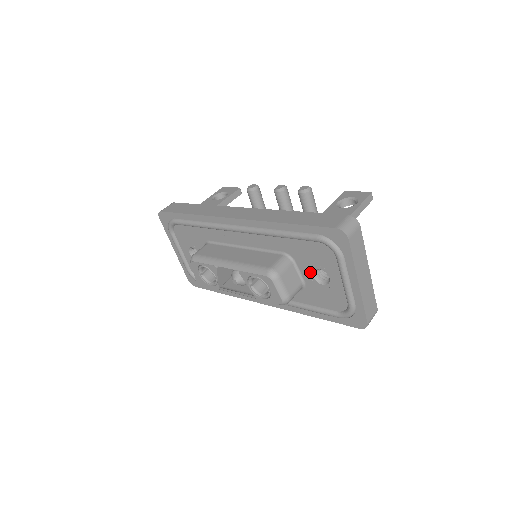
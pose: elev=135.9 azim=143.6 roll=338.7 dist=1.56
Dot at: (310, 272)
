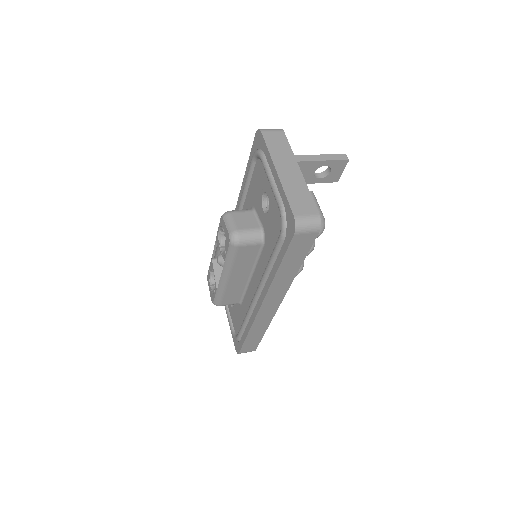
Dot at: (261, 208)
